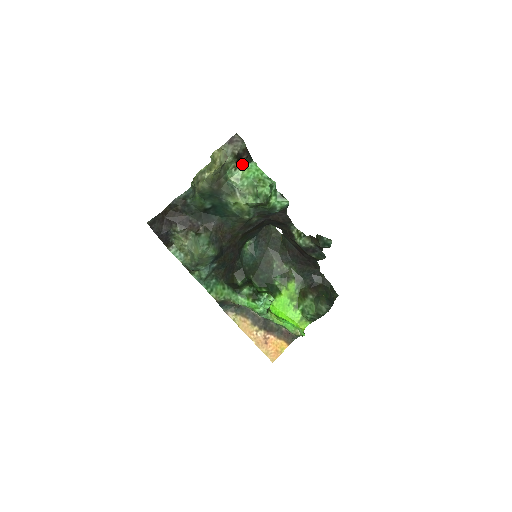
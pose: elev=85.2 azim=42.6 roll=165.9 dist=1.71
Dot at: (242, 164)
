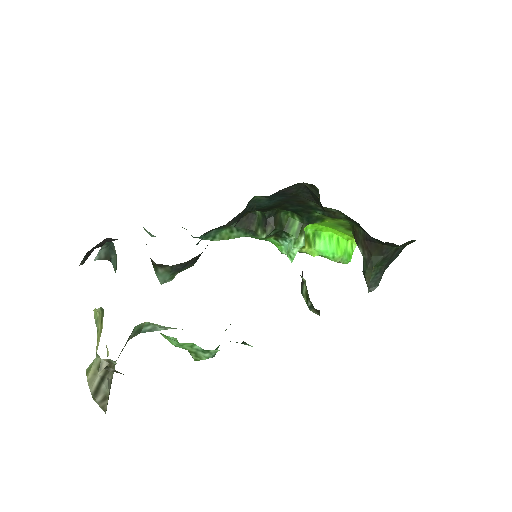
Dot at: occluded
